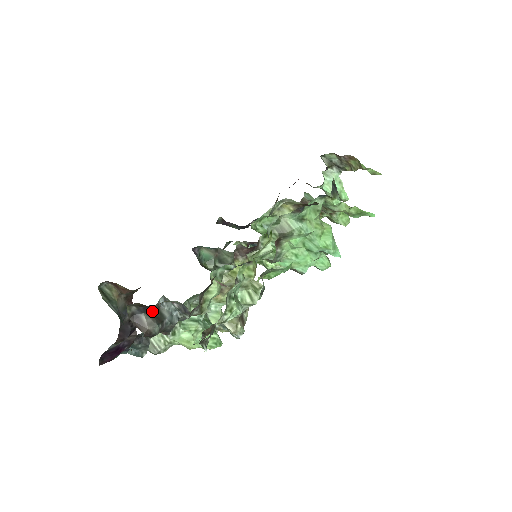
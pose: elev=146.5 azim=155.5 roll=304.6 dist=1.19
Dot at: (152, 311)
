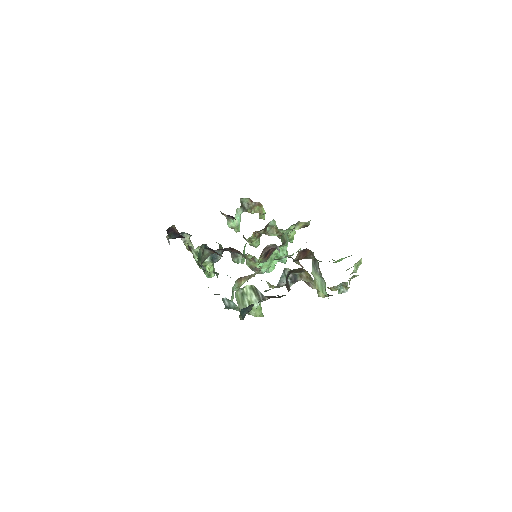
Dot at: occluded
